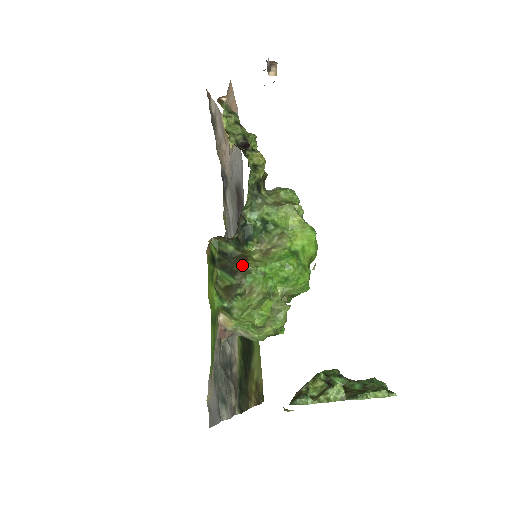
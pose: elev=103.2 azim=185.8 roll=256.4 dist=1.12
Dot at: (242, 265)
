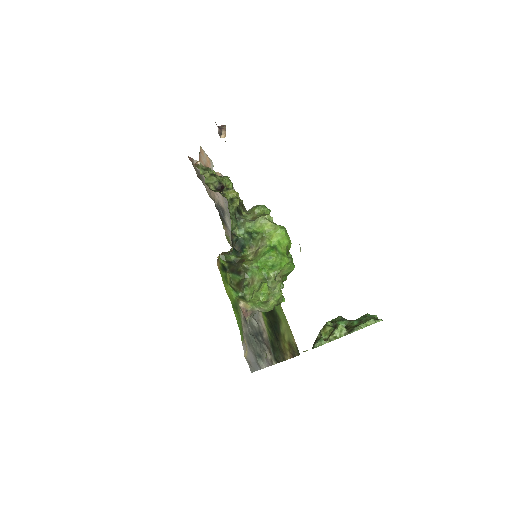
Dot at: (242, 266)
